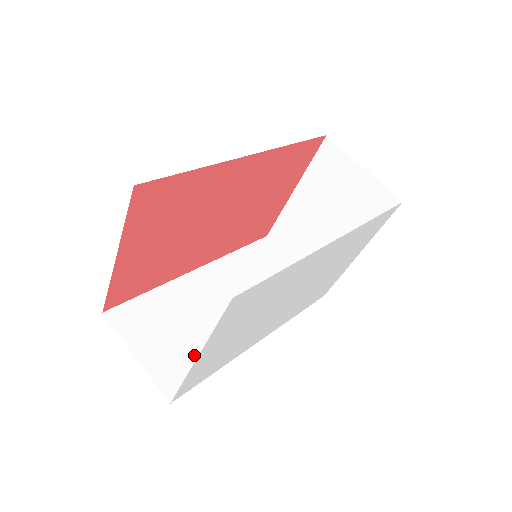
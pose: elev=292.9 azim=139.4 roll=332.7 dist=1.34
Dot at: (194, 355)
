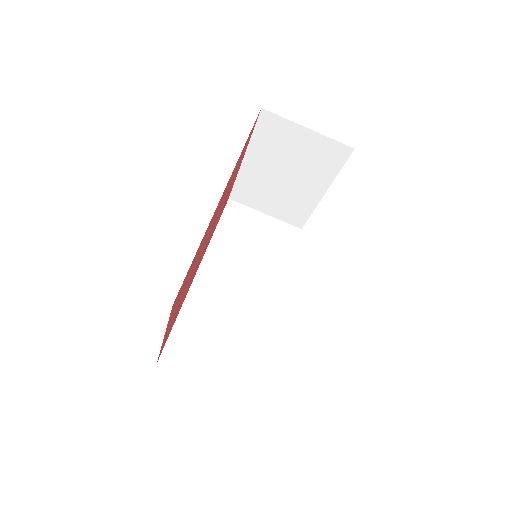
Dot at: (242, 350)
